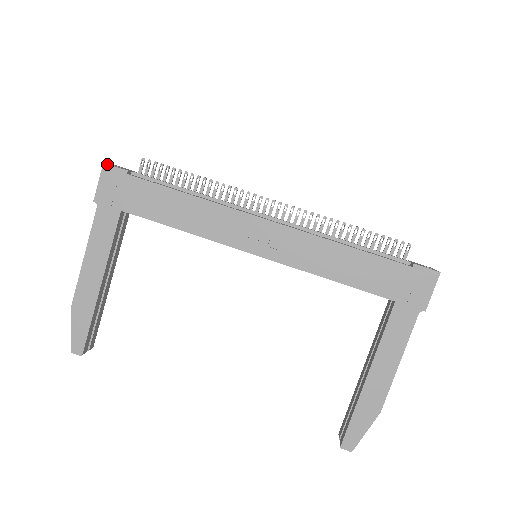
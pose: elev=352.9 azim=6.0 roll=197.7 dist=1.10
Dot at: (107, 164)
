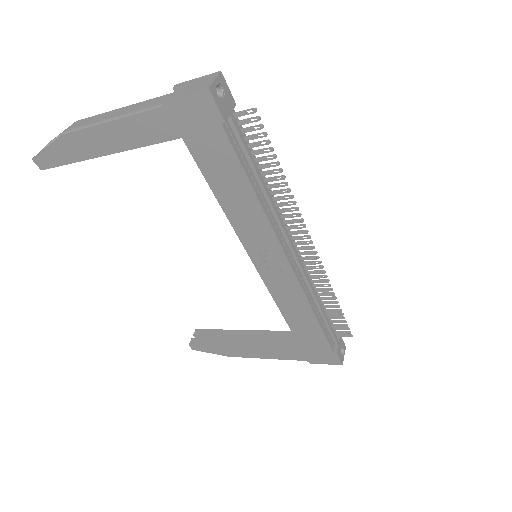
Dot at: (211, 94)
